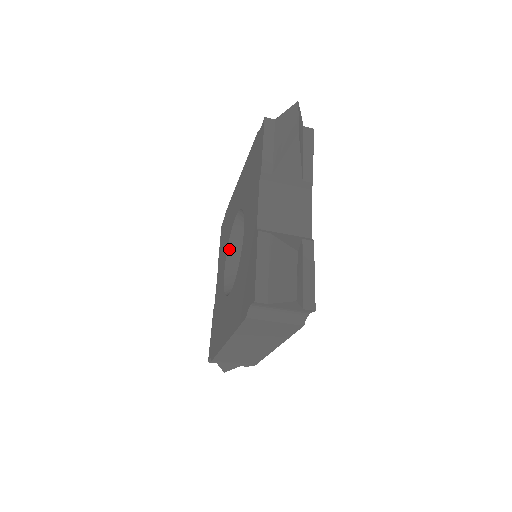
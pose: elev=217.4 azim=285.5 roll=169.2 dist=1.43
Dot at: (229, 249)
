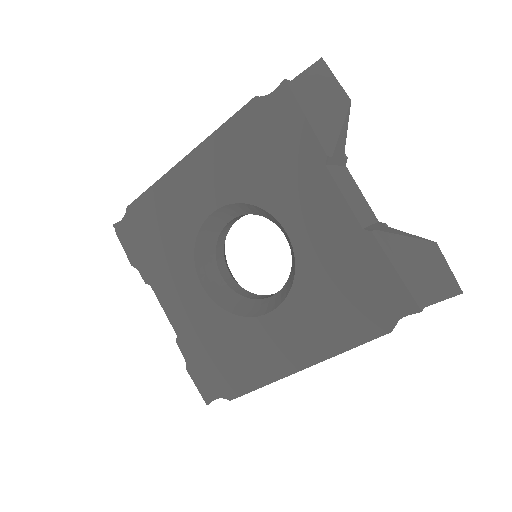
Dot at: (197, 258)
